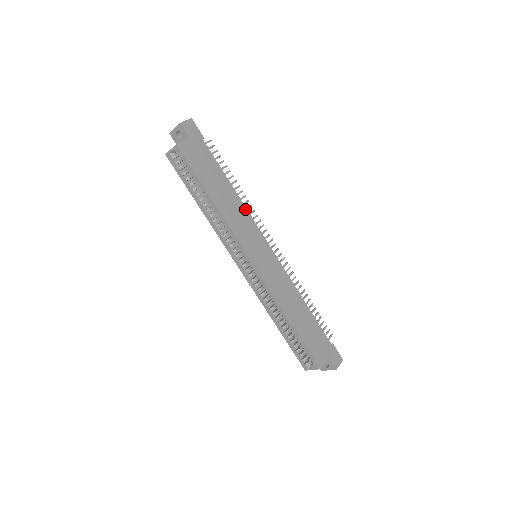
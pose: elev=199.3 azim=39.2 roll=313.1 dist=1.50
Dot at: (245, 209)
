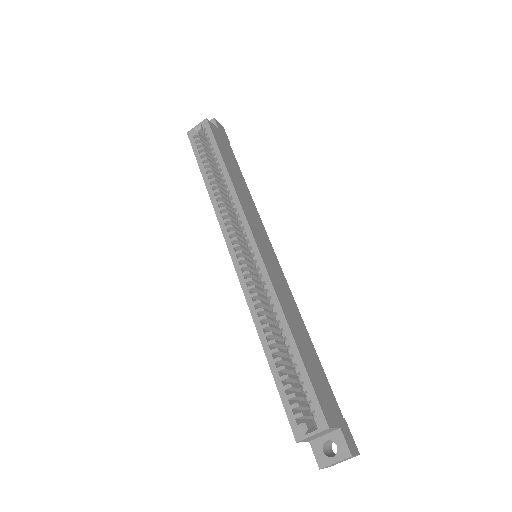
Dot at: (256, 208)
